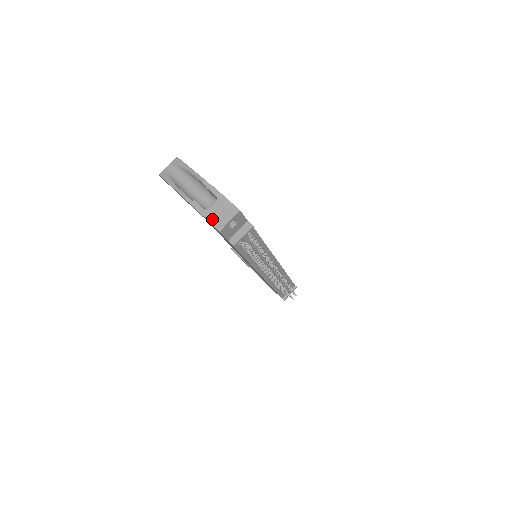
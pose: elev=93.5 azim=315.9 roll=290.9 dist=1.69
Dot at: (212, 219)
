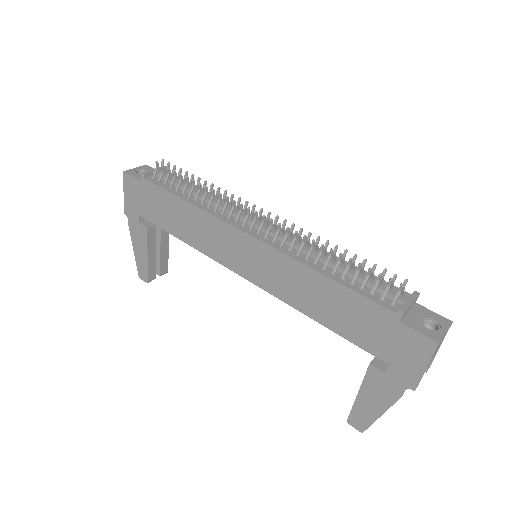
Dot at: (126, 185)
